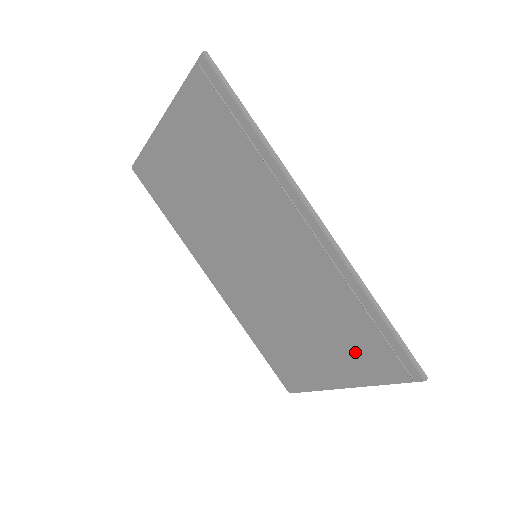
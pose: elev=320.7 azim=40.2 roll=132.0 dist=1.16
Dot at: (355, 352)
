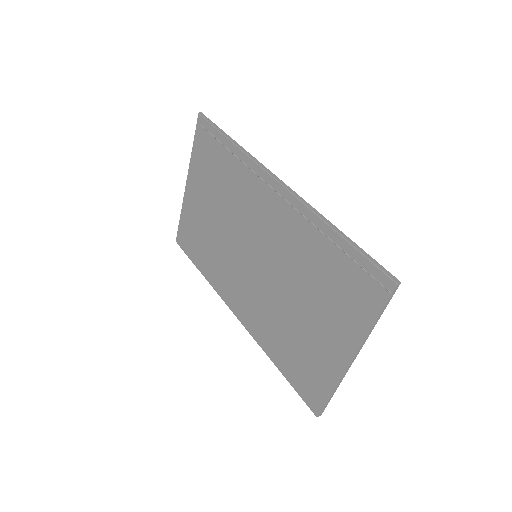
Dot at: (342, 300)
